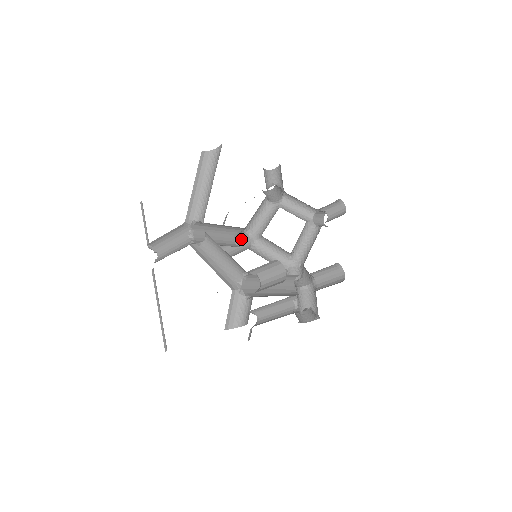
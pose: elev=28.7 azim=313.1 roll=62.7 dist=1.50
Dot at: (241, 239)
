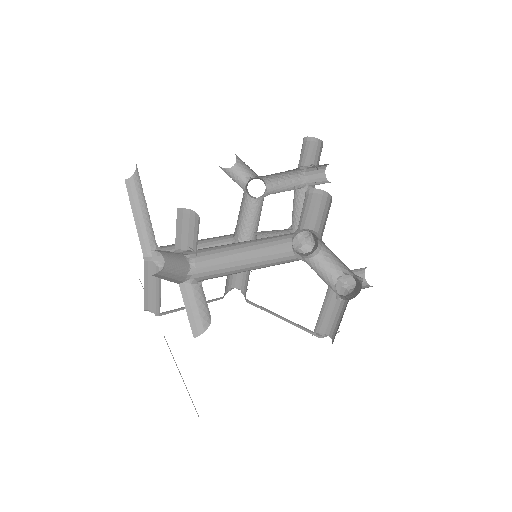
Dot at: occluded
